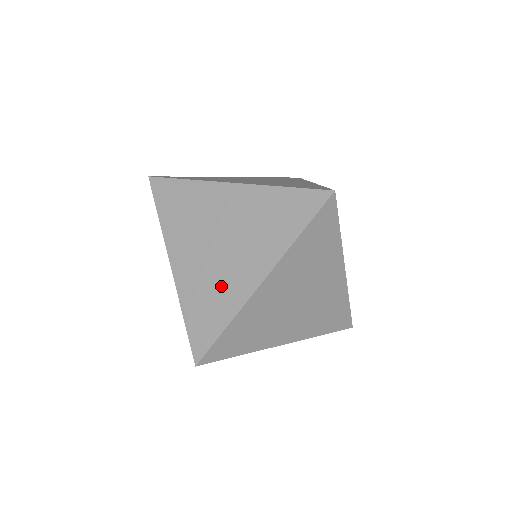
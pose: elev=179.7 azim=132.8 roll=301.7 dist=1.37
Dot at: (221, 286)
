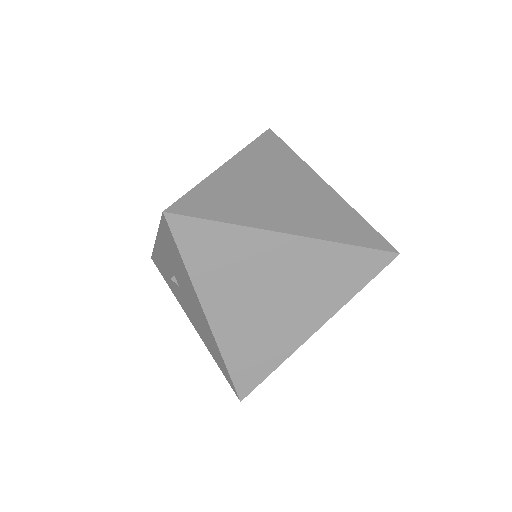
Dot at: (271, 337)
